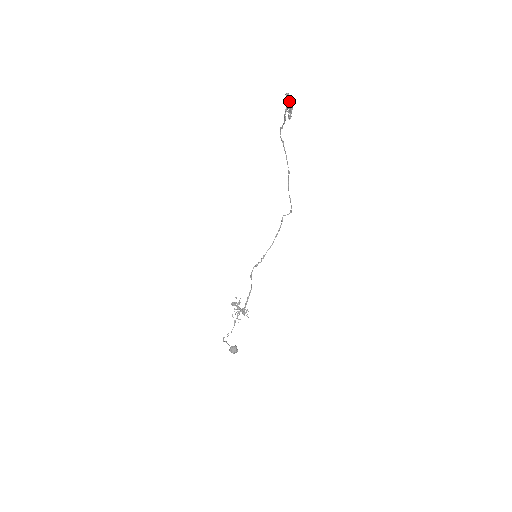
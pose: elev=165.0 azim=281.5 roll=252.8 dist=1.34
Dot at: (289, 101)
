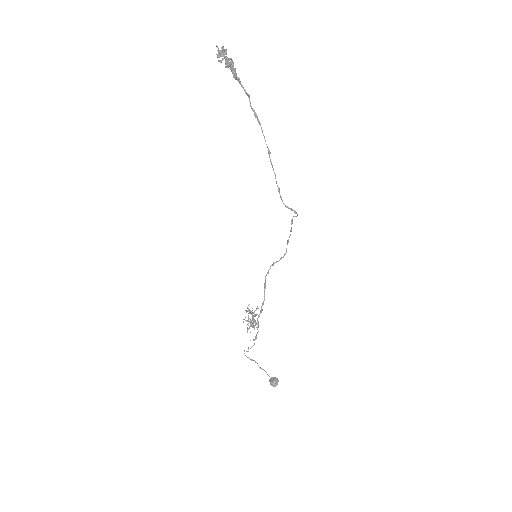
Dot at: (220, 54)
